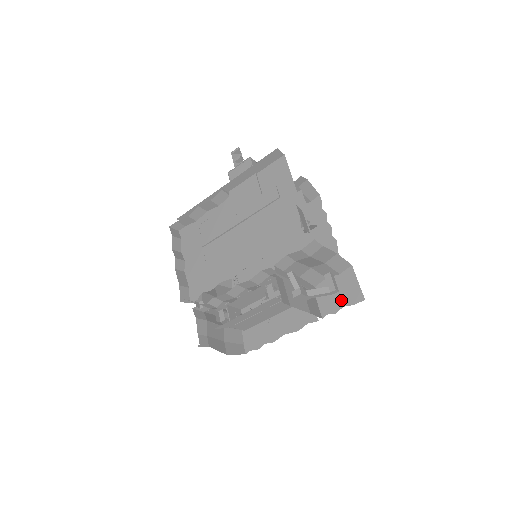
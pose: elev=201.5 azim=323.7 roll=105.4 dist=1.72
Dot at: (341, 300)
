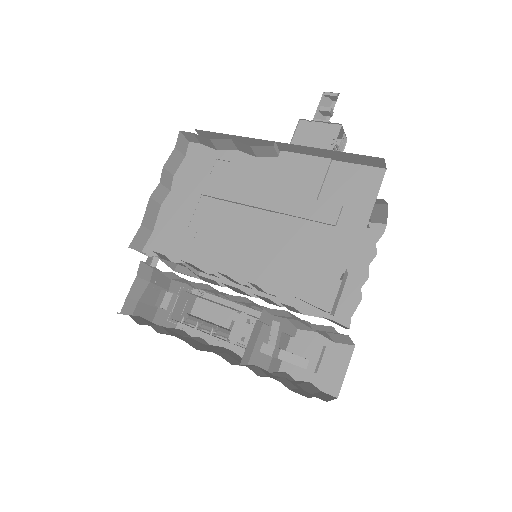
Dot at: (313, 372)
